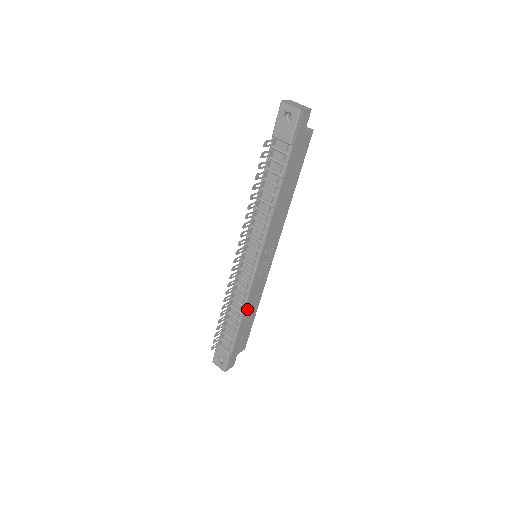
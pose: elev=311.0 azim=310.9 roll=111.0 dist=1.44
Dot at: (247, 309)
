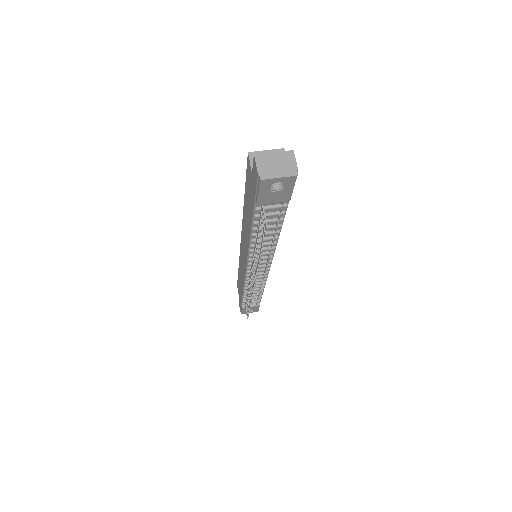
Dot at: occluded
